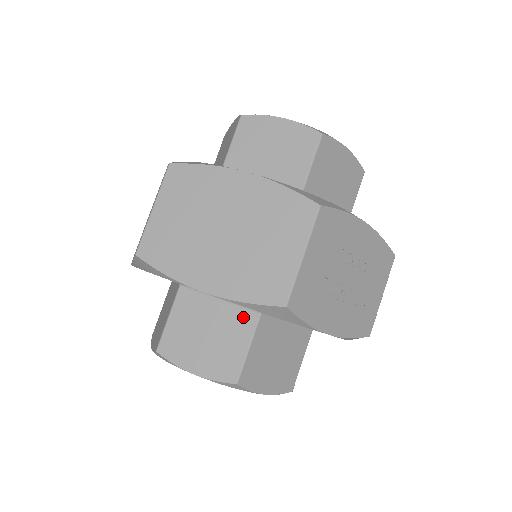
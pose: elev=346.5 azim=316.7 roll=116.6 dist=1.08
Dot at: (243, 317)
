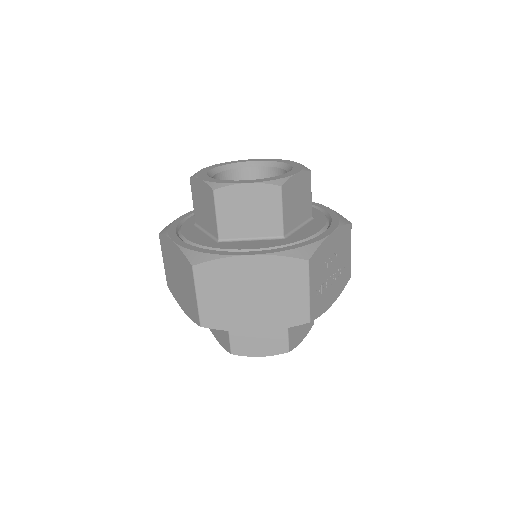
Dot at: occluded
